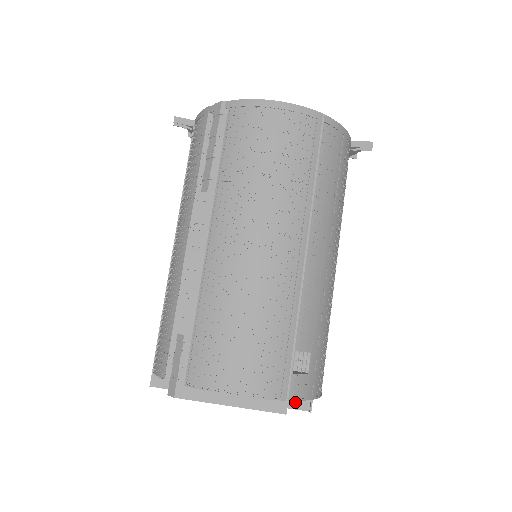
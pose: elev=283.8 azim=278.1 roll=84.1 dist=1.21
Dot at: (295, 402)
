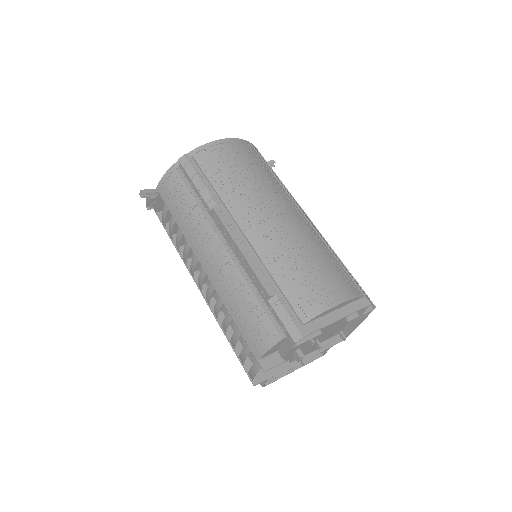
Dot at: occluded
